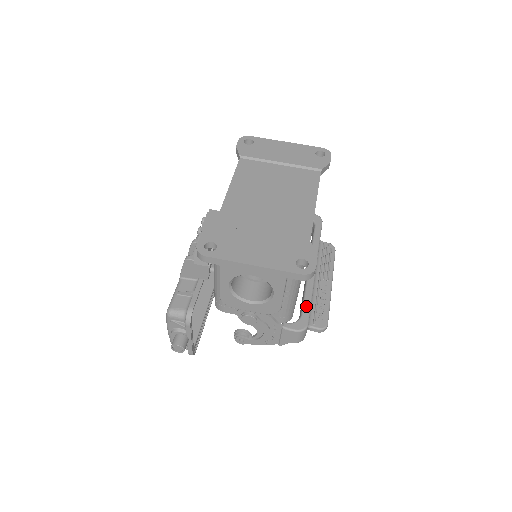
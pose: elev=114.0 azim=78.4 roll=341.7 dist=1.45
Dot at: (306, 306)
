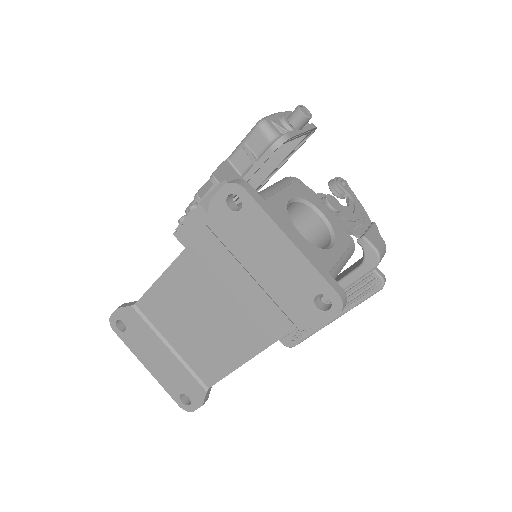
Dot at: occluded
